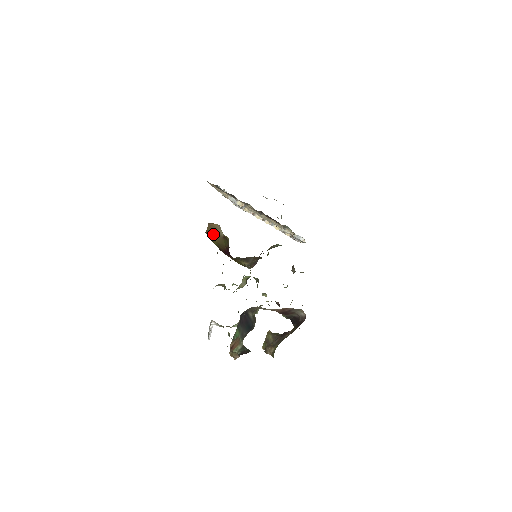
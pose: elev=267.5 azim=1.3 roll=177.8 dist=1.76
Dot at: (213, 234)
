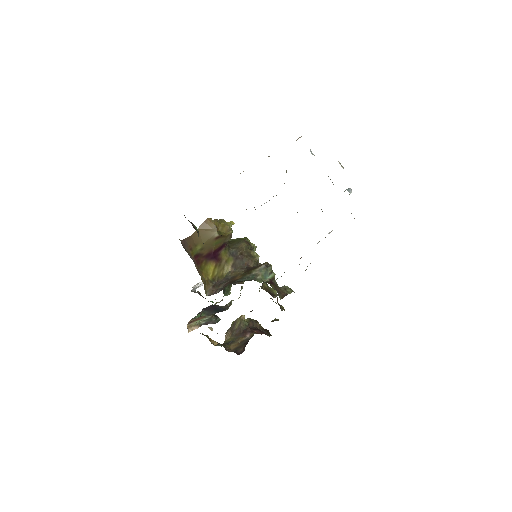
Dot at: (203, 235)
